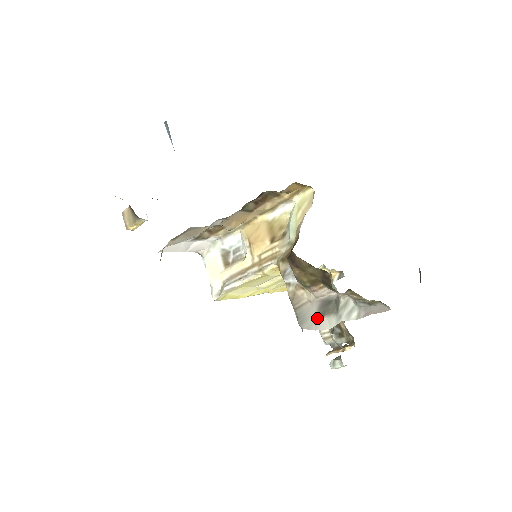
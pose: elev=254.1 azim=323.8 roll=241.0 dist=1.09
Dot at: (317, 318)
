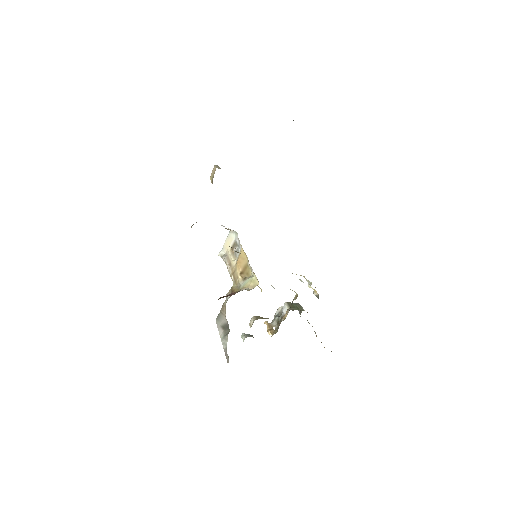
Dot at: (222, 326)
